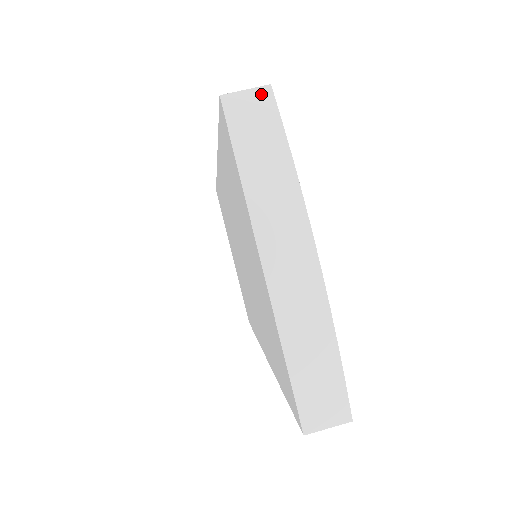
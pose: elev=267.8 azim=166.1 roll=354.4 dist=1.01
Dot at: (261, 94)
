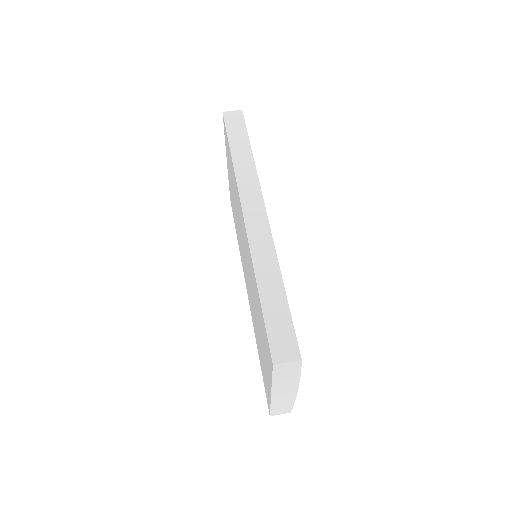
Dot at: (295, 363)
